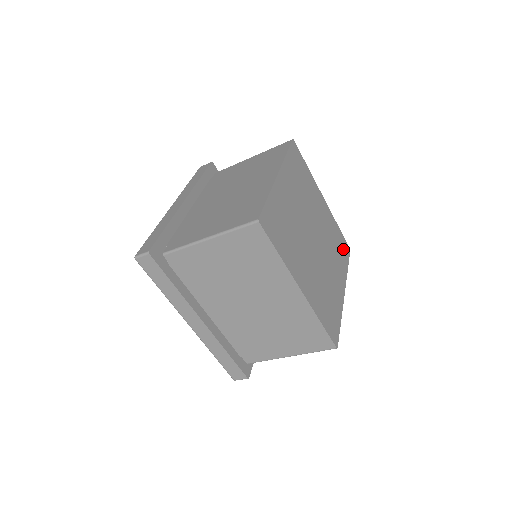
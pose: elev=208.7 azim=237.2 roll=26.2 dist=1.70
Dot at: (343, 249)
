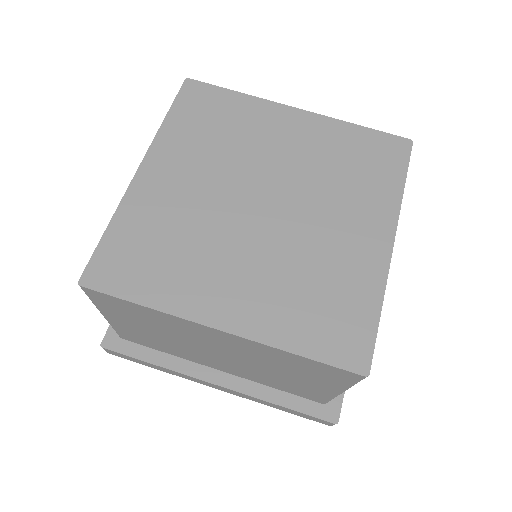
Dot at: (382, 157)
